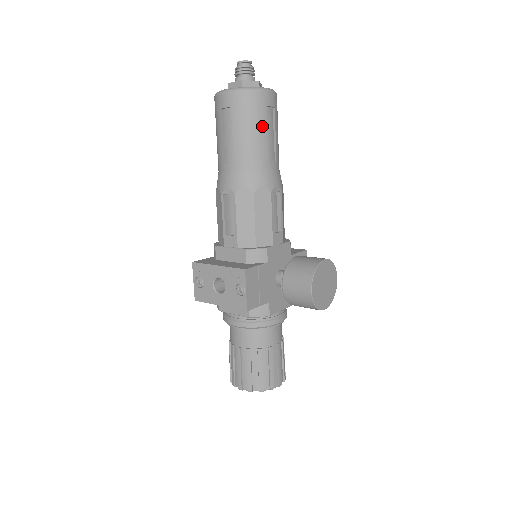
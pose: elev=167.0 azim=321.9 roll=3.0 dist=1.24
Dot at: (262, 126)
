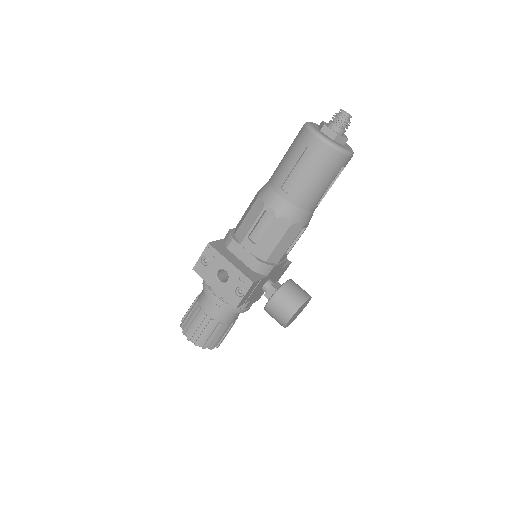
Dot at: (329, 180)
